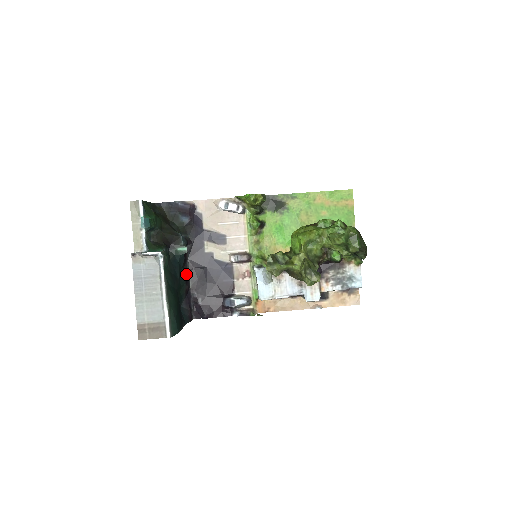
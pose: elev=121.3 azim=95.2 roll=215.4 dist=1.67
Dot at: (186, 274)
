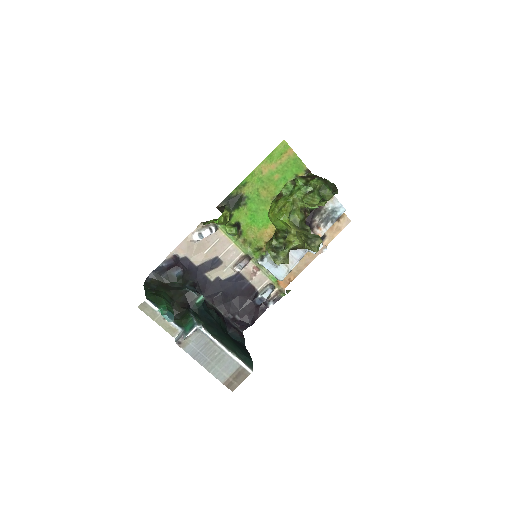
Dot at: (213, 310)
